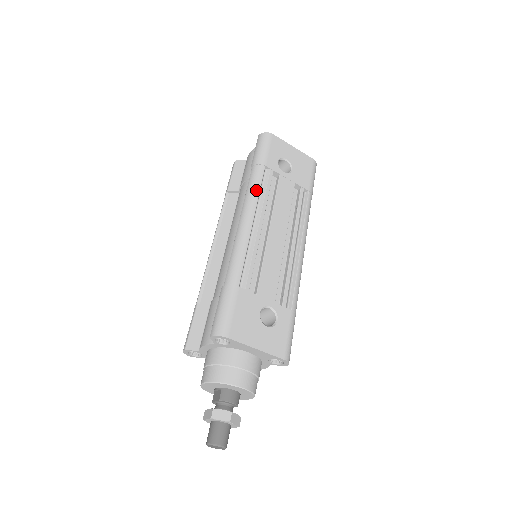
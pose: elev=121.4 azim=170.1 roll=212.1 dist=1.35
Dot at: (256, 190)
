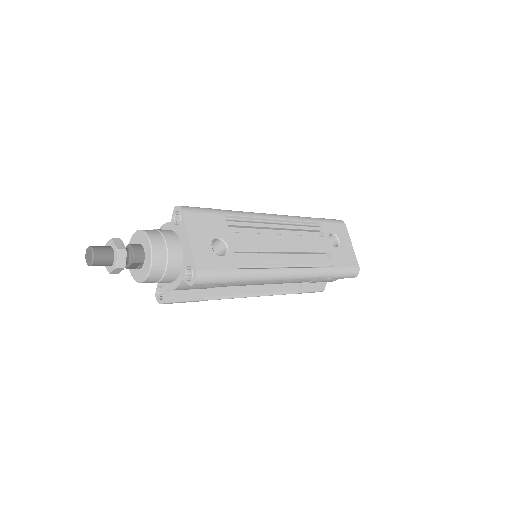
Dot at: (299, 218)
